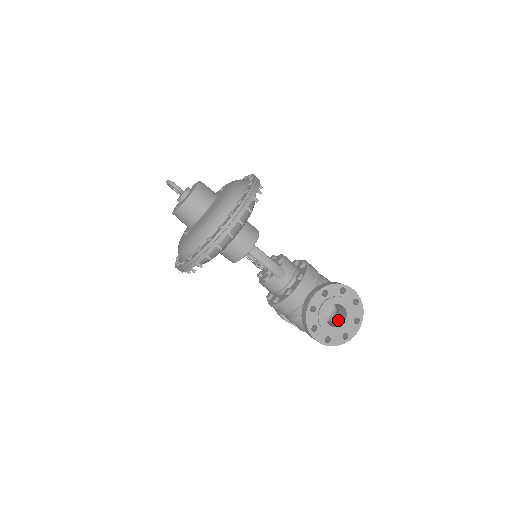
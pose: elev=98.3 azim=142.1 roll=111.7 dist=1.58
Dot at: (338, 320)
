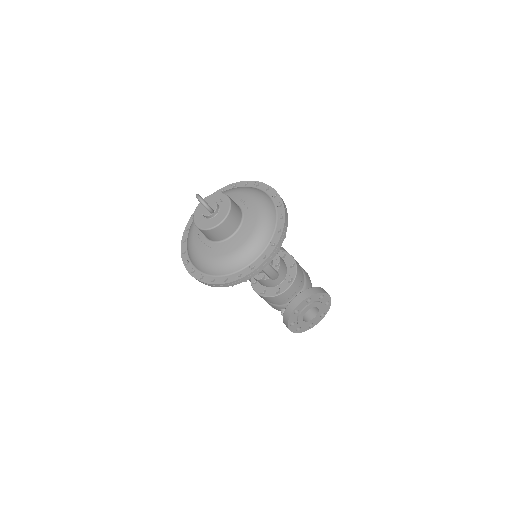
Dot at: (308, 312)
